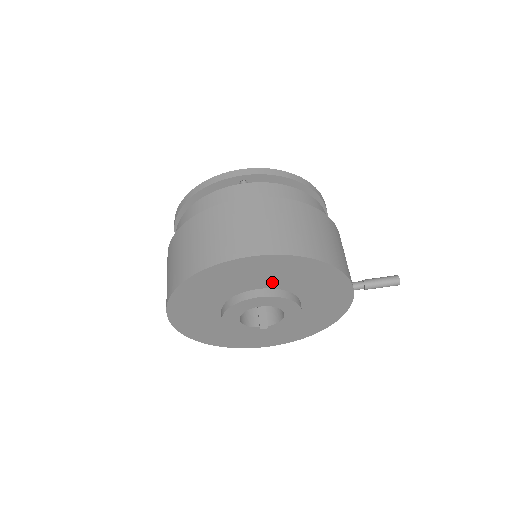
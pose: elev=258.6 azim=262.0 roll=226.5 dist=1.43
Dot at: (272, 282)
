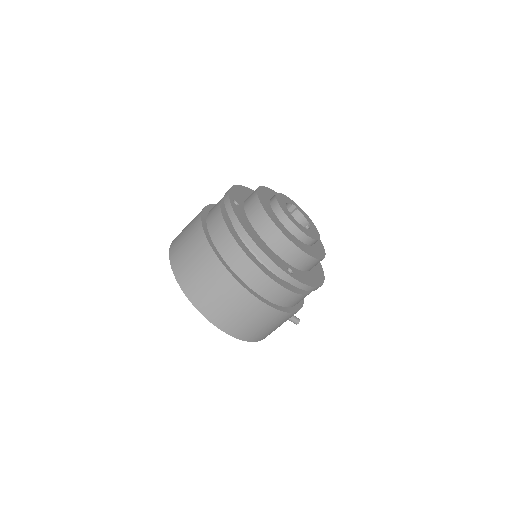
Dot at: occluded
